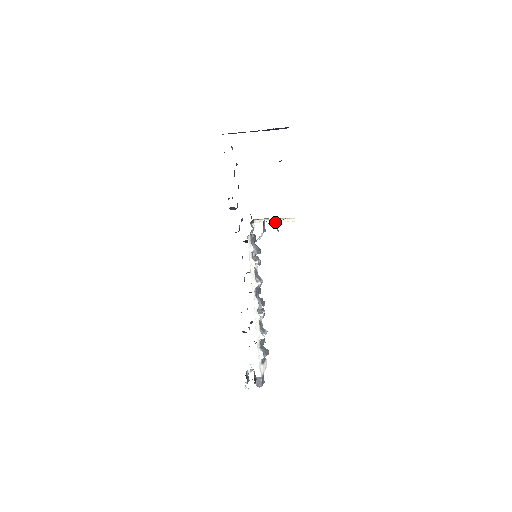
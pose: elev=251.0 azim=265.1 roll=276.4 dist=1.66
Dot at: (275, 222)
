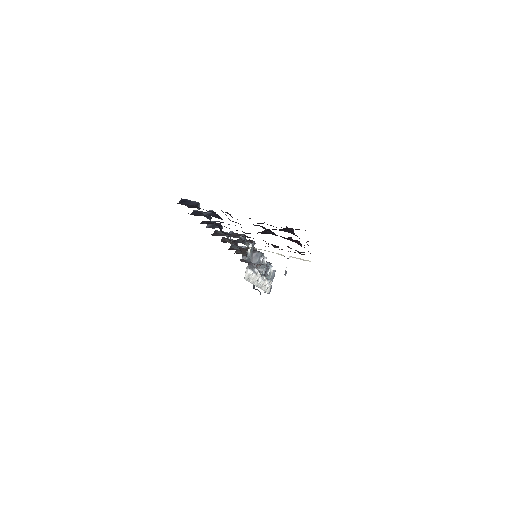
Dot at: occluded
